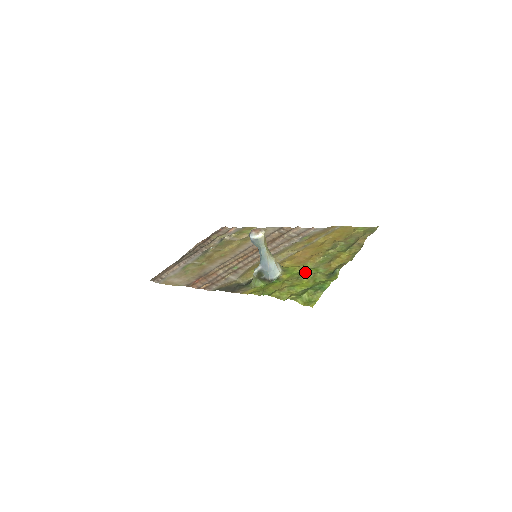
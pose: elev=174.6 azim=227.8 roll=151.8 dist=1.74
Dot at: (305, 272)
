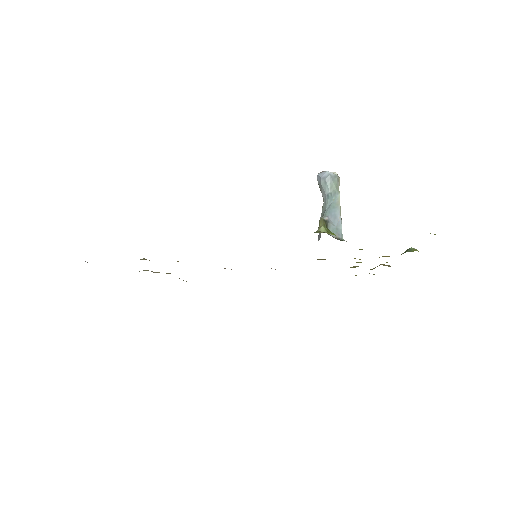
Dot at: occluded
